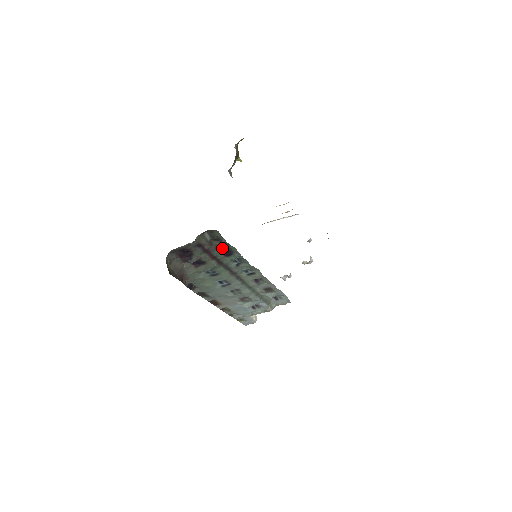
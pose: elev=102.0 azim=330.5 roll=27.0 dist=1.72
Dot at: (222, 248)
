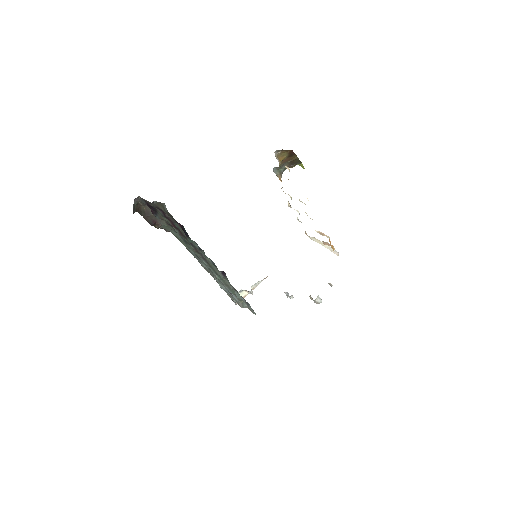
Dot at: (182, 226)
